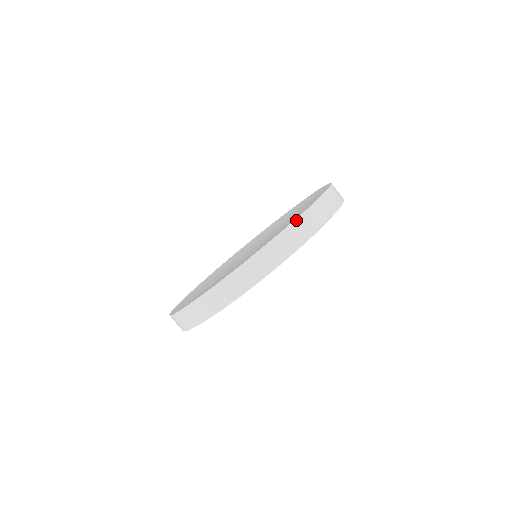
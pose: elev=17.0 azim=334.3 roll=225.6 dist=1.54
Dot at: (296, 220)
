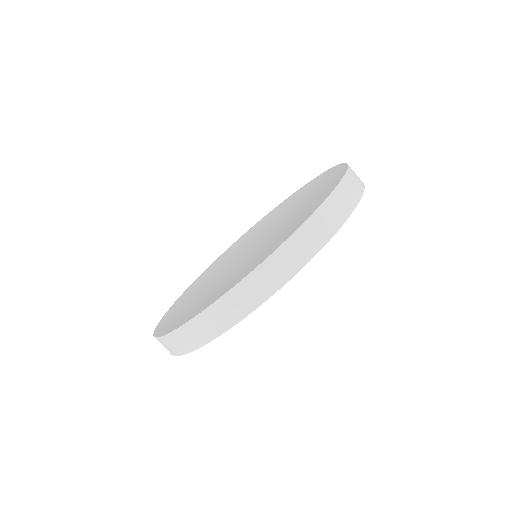
Dot at: (325, 202)
